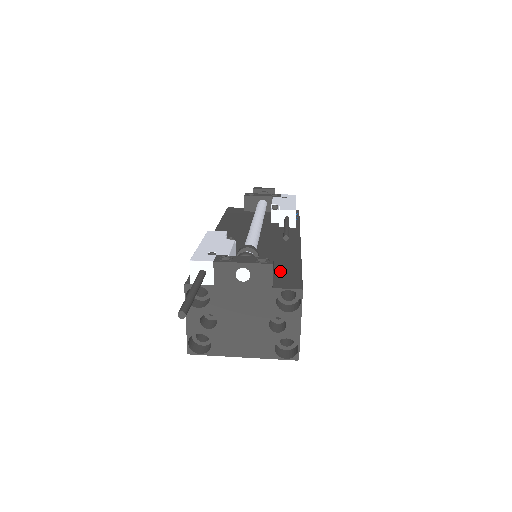
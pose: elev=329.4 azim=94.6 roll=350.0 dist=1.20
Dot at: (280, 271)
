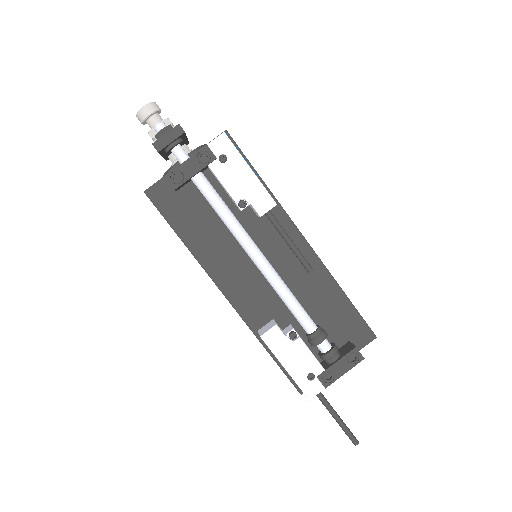
Dot at: (342, 322)
